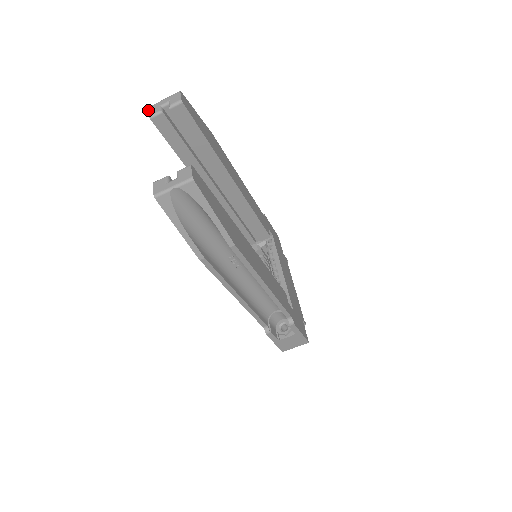
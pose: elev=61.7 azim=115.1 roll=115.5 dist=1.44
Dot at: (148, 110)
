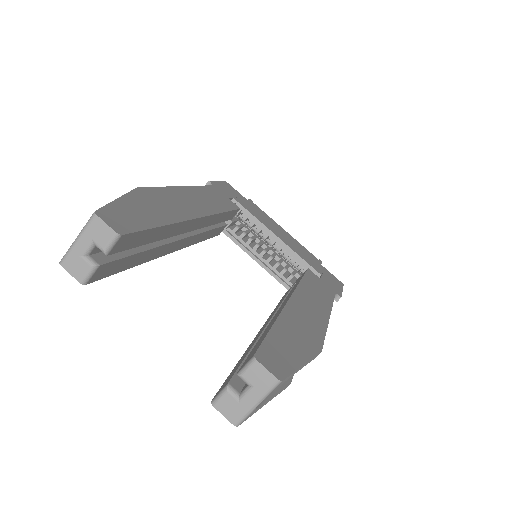
Dot at: occluded
